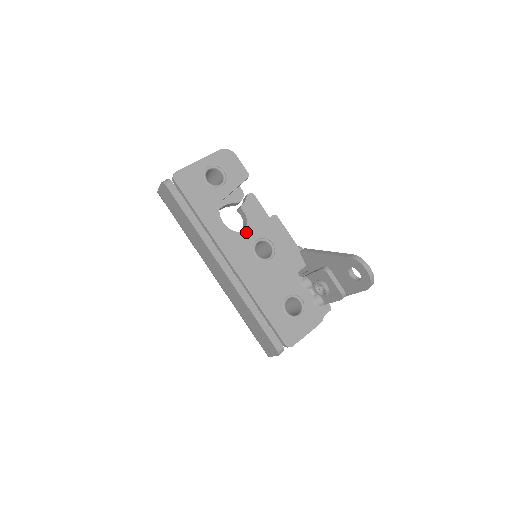
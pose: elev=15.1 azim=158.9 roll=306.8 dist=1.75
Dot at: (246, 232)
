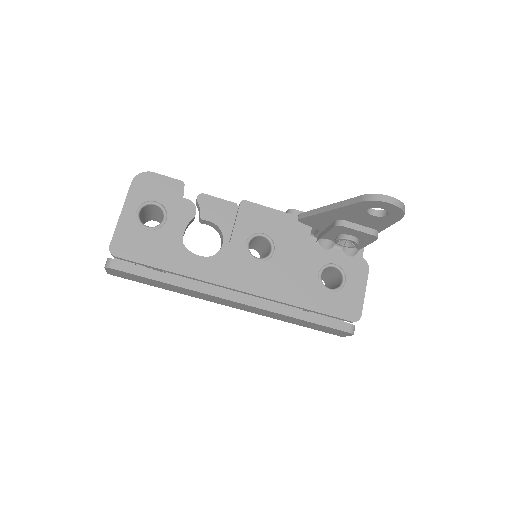
Dot at: (229, 245)
